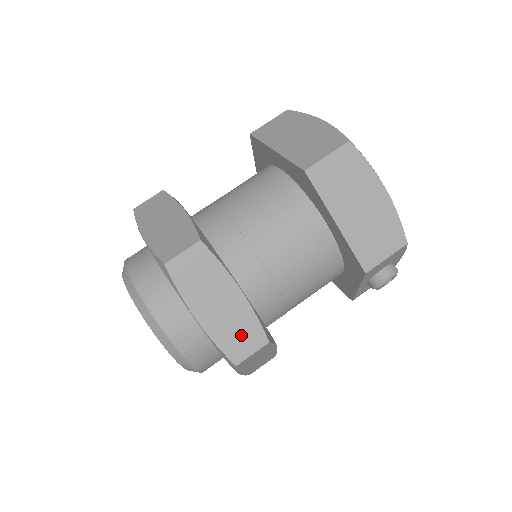
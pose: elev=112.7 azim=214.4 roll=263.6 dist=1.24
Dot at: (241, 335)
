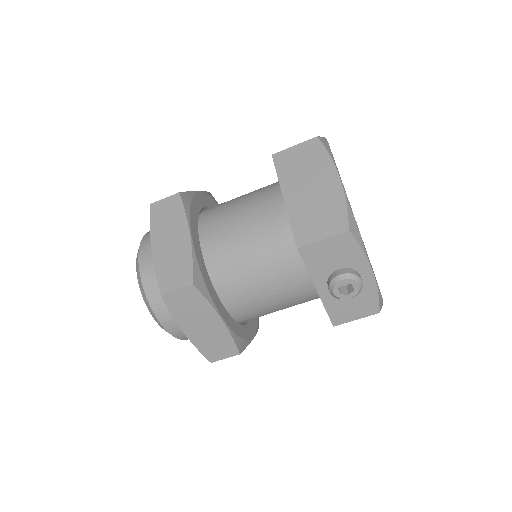
Dot at: (175, 271)
